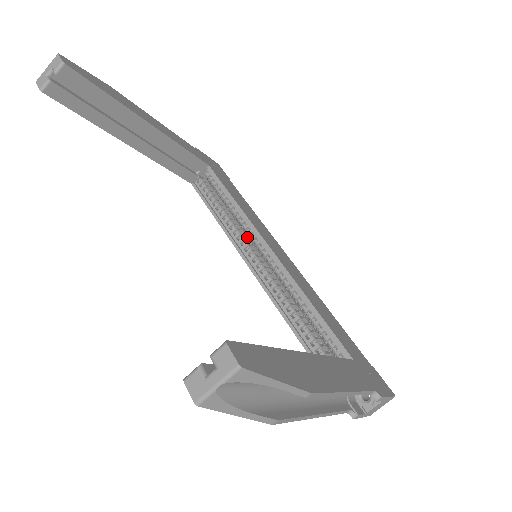
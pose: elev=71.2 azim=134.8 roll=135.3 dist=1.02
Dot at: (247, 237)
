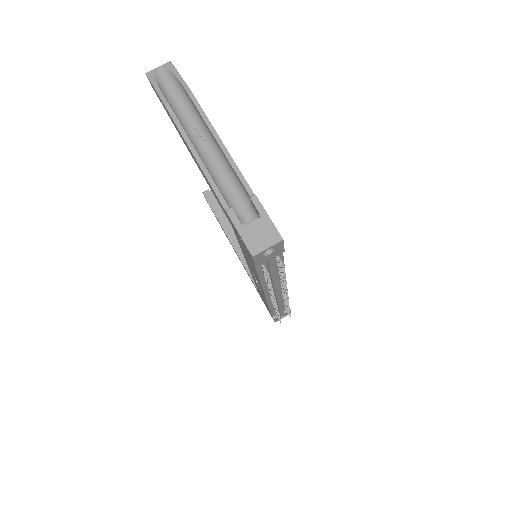
Dot at: occluded
